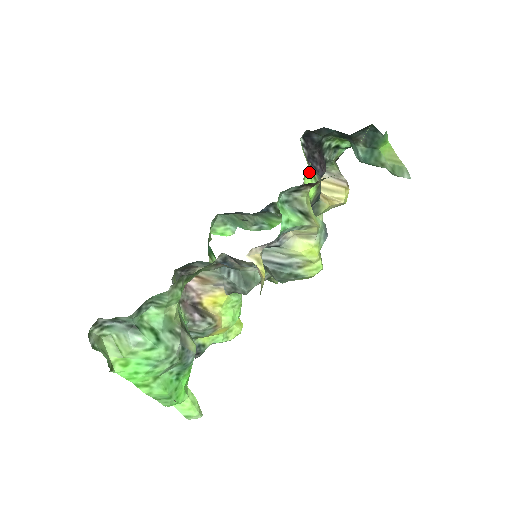
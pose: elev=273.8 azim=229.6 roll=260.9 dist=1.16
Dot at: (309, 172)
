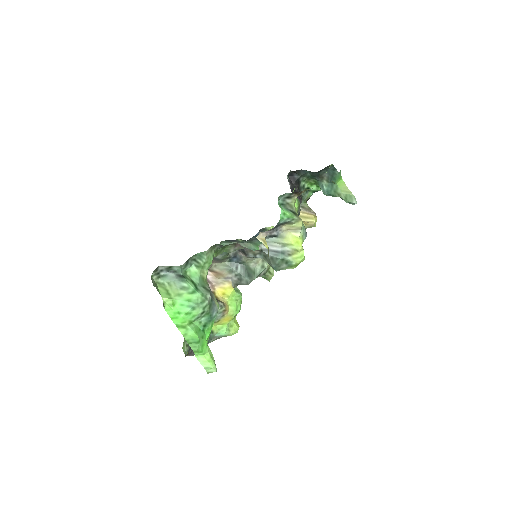
Dot at: occluded
